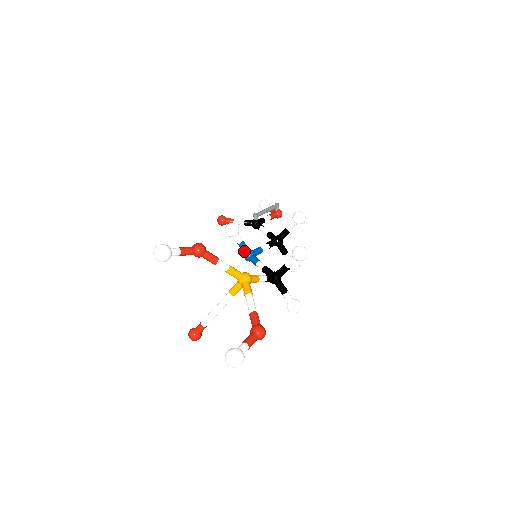
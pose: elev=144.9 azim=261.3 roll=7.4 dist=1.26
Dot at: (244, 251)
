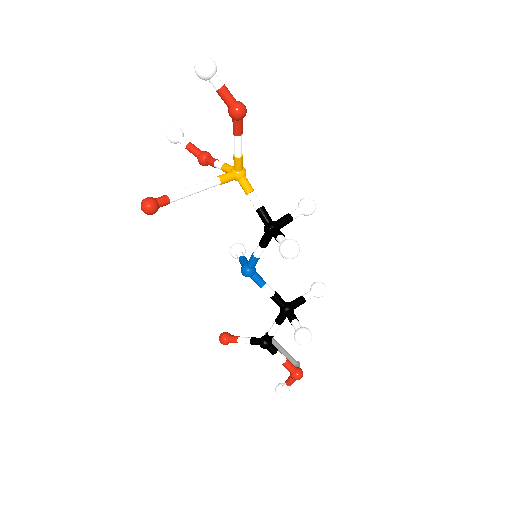
Dot at: (243, 262)
